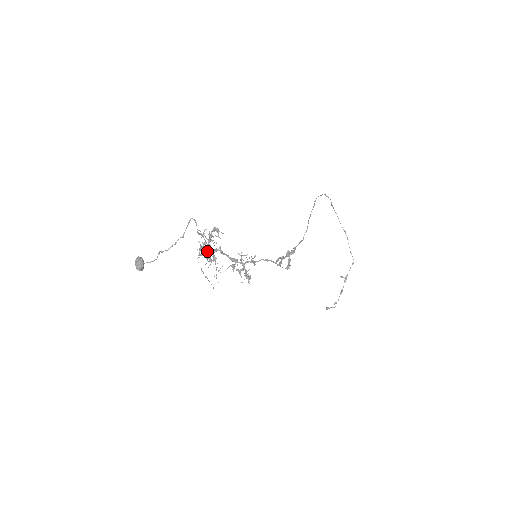
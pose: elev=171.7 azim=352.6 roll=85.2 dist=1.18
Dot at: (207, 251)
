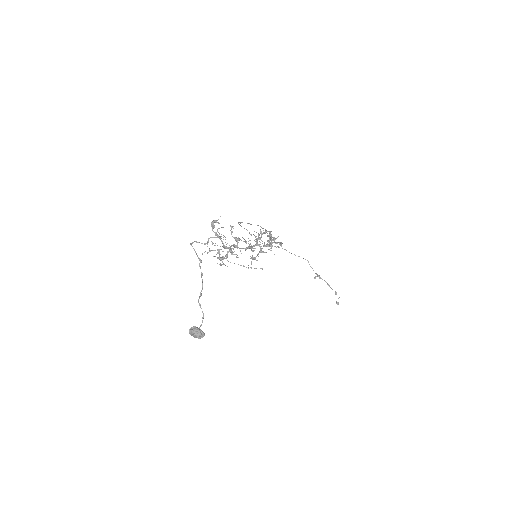
Dot at: (226, 248)
